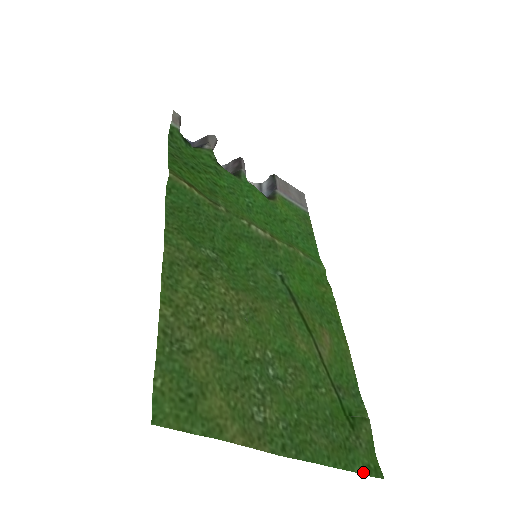
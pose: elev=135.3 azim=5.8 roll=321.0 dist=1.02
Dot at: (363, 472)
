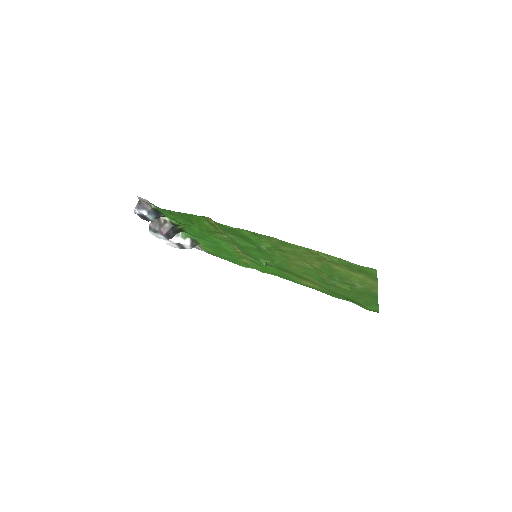
Dot at: (377, 309)
